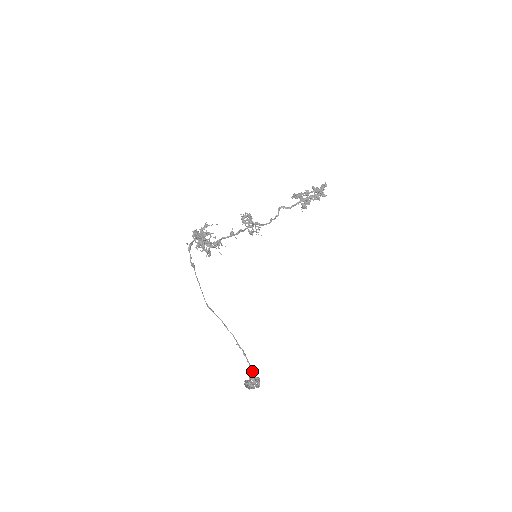
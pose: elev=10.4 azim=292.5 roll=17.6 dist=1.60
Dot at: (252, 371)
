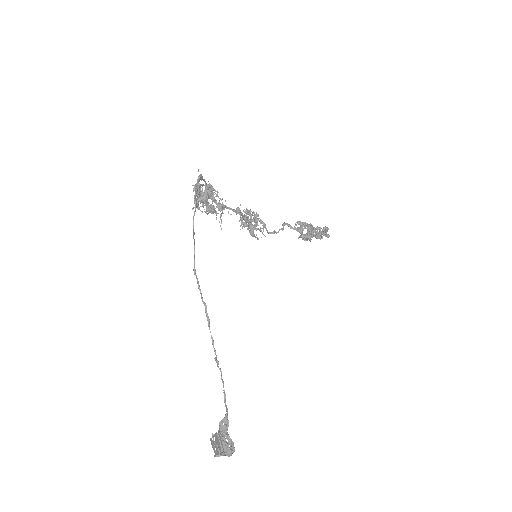
Dot at: (227, 417)
